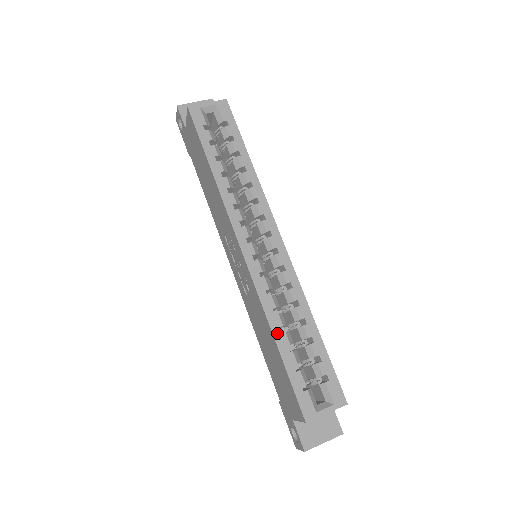
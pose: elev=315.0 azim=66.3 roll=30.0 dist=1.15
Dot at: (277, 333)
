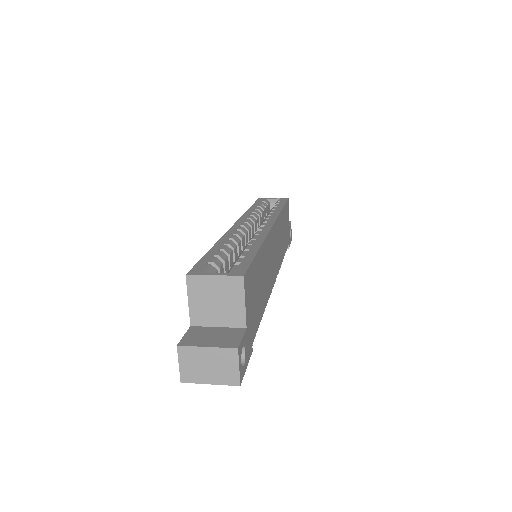
Dot at: (219, 245)
